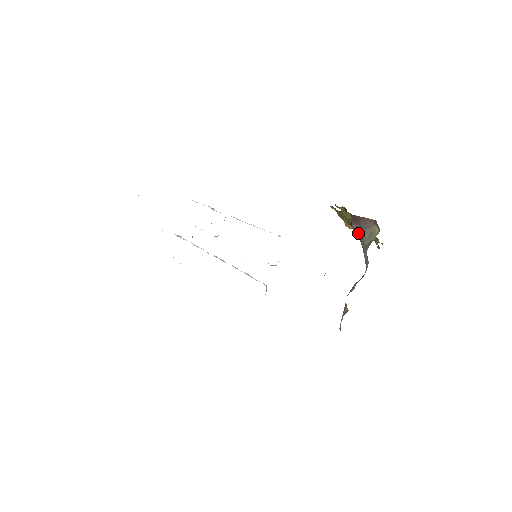
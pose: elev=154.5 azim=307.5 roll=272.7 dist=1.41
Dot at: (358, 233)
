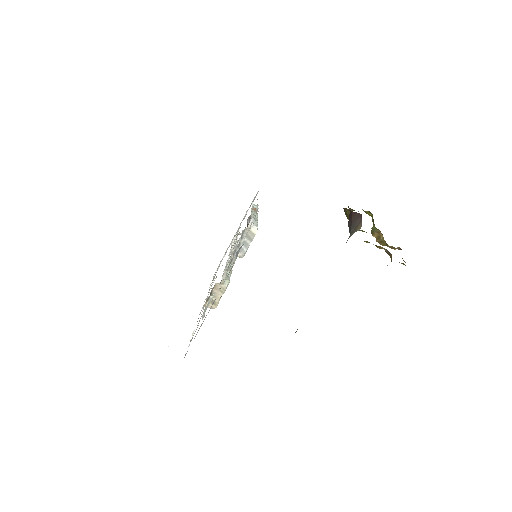
Dot at: occluded
